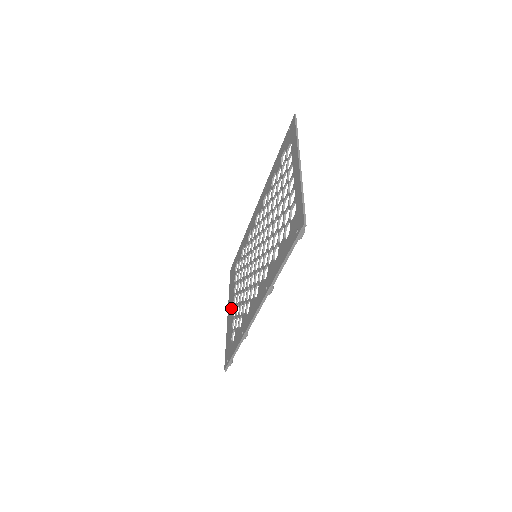
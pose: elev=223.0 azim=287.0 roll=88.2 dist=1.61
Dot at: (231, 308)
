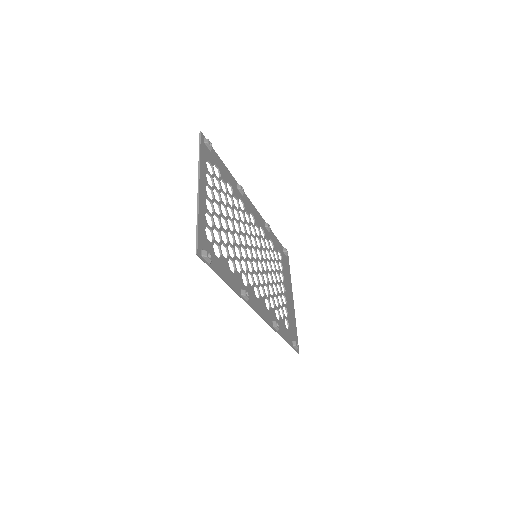
Dot at: occluded
